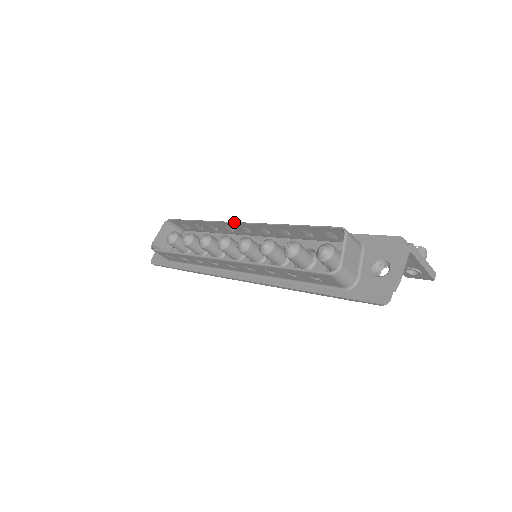
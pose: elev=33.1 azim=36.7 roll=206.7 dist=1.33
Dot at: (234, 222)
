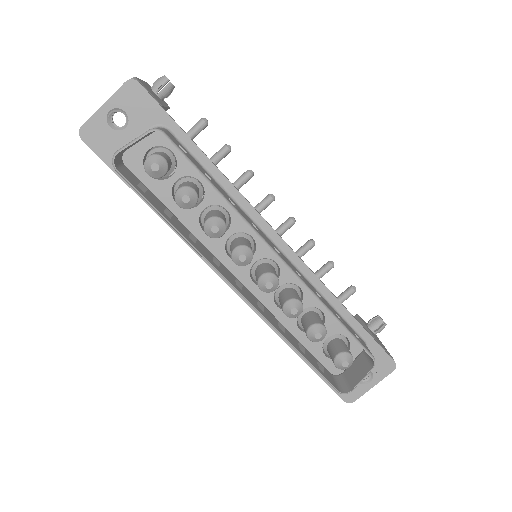
Dot at: (273, 252)
